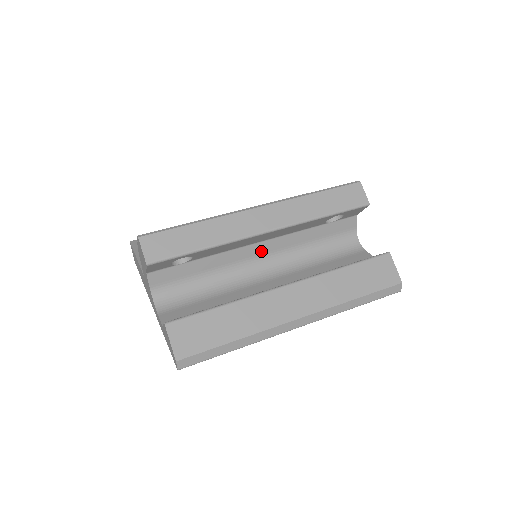
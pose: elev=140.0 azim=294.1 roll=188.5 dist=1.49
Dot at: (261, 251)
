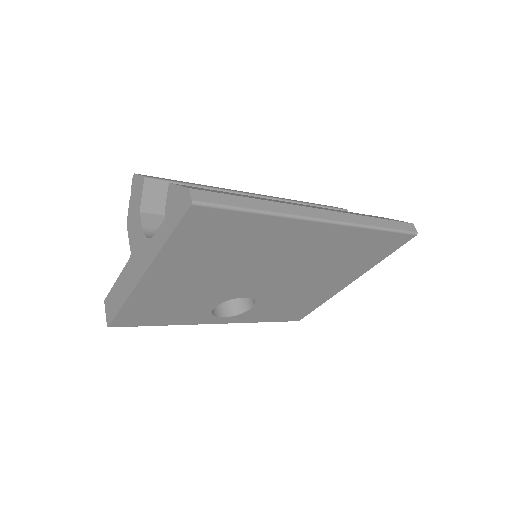
Dot at: occluded
